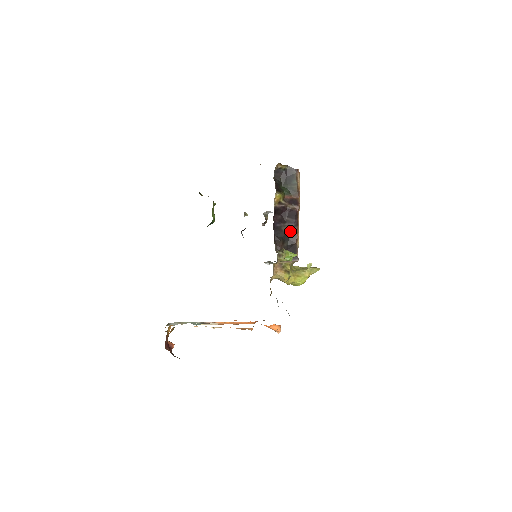
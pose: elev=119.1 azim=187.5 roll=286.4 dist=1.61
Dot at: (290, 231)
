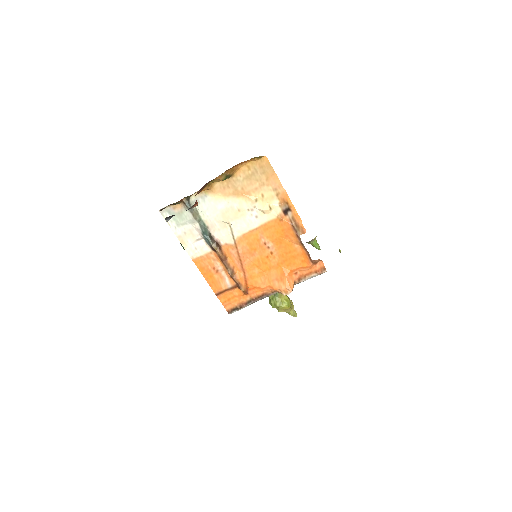
Dot at: occluded
